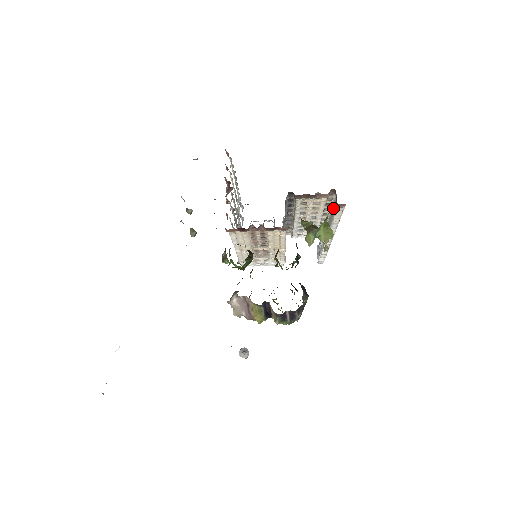
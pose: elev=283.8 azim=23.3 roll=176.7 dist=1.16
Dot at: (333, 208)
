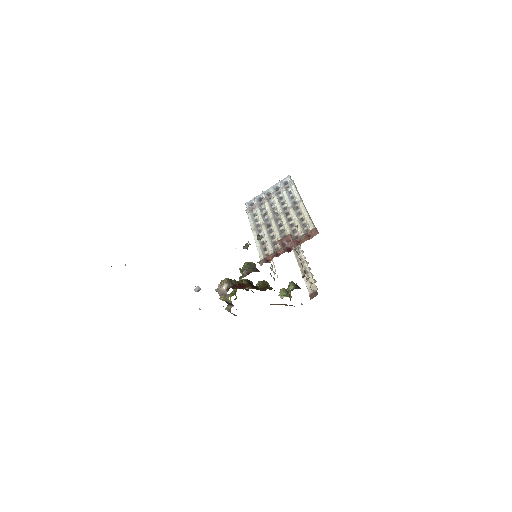
Dot at: (310, 279)
